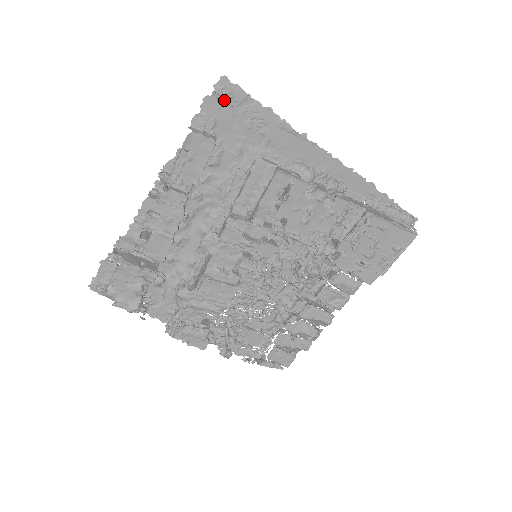
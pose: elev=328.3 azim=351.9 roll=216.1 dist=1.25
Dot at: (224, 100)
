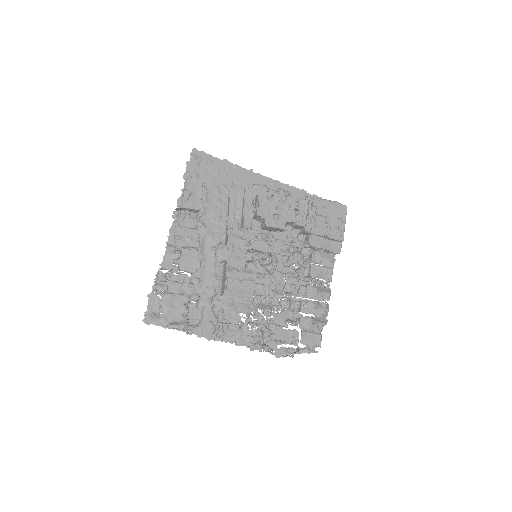
Dot at: (198, 161)
